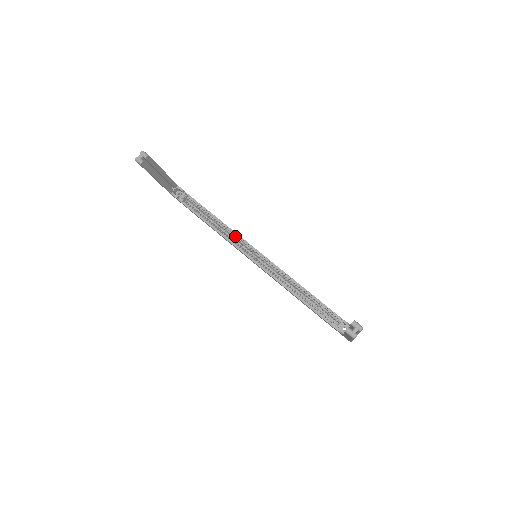
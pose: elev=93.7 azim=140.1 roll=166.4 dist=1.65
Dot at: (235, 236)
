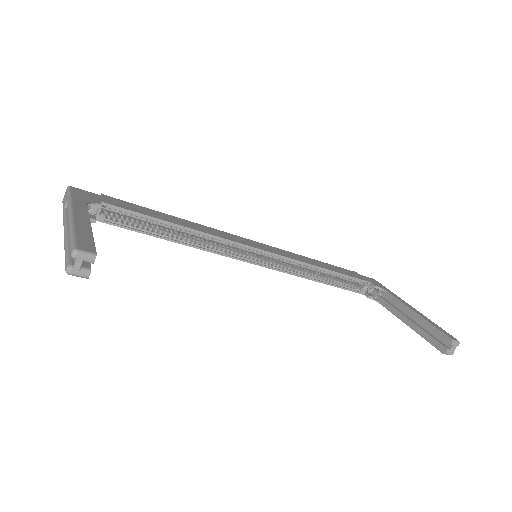
Dot at: (217, 241)
